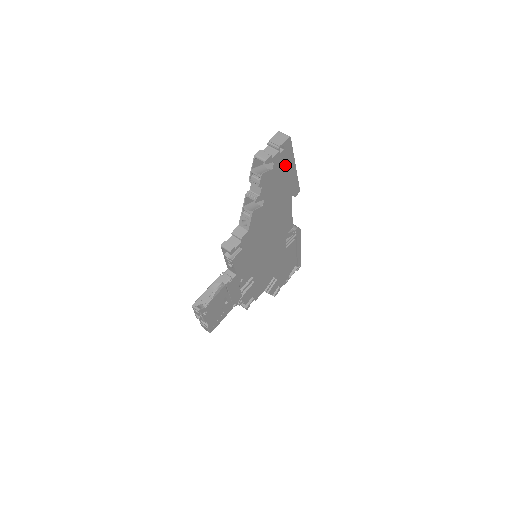
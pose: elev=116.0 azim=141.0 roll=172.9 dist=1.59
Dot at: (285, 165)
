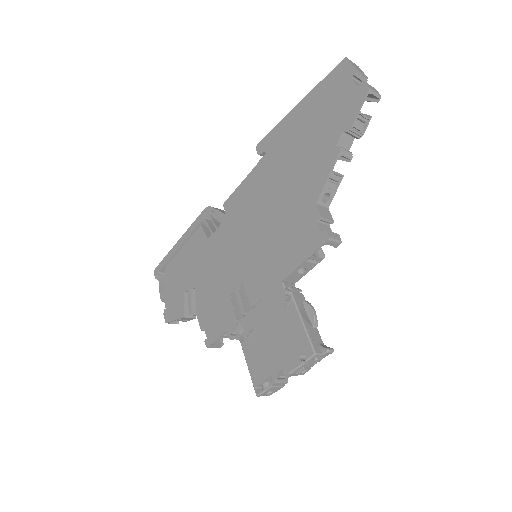
Dot at: occluded
